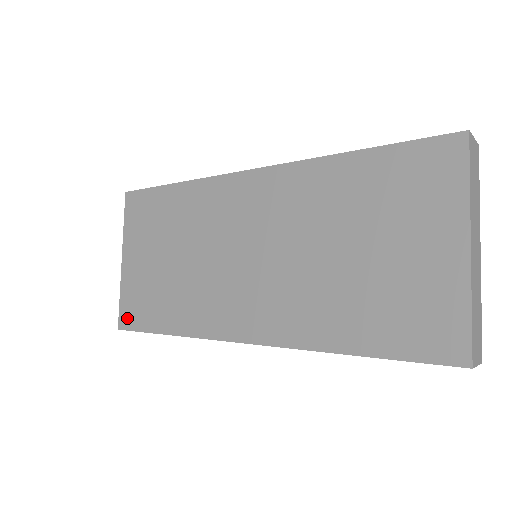
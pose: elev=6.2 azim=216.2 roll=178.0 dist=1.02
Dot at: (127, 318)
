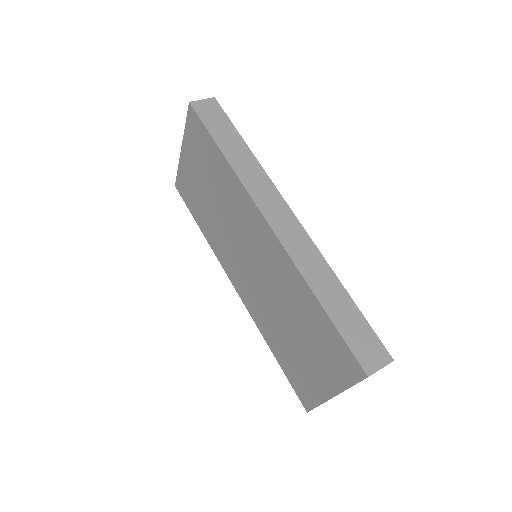
Dot at: (180, 188)
